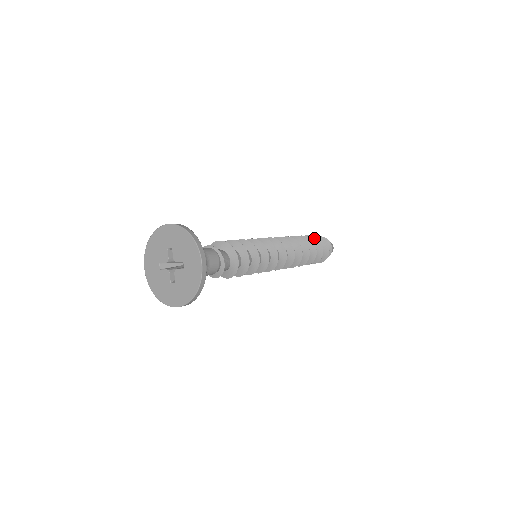
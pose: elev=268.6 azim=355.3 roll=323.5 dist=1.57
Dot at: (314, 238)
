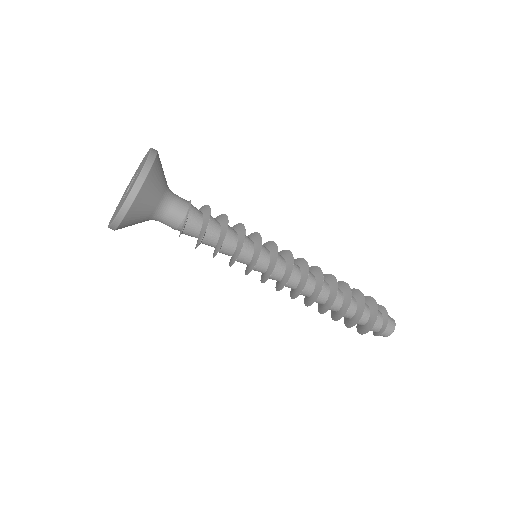
Dot at: (363, 306)
